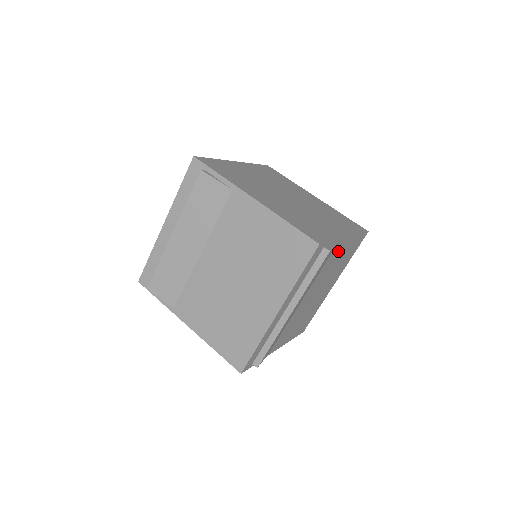
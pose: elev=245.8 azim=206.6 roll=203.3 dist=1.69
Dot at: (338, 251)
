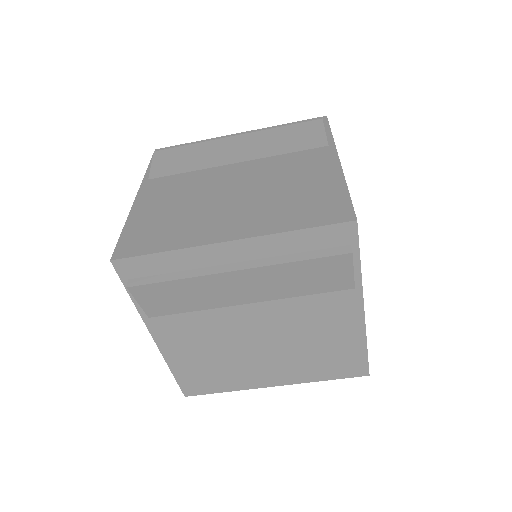
Dot at: (338, 313)
